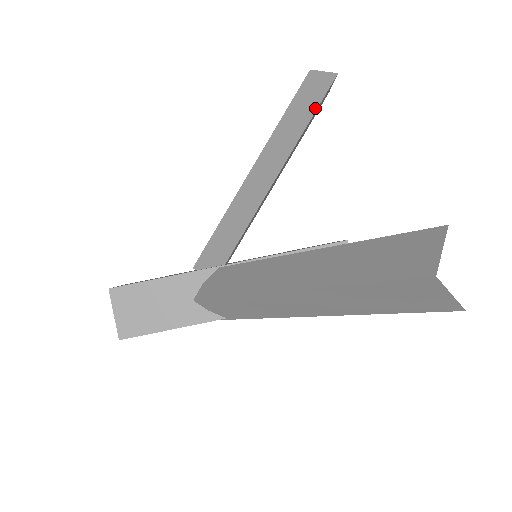
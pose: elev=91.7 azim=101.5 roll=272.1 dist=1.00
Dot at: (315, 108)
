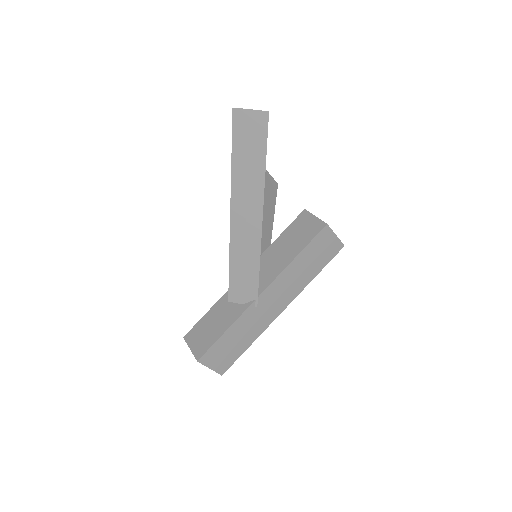
Dot at: occluded
